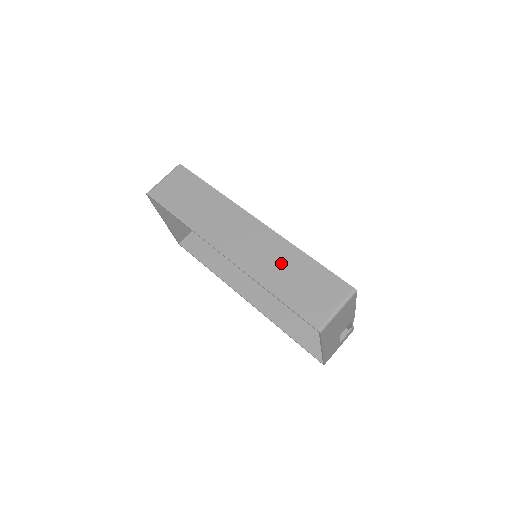
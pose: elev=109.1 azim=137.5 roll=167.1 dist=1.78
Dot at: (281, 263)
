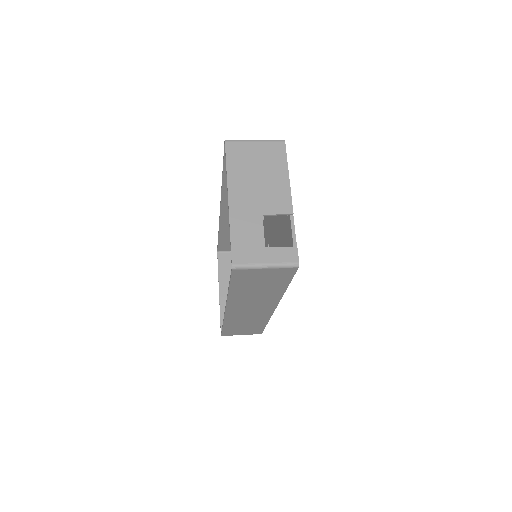
Dot at: occluded
